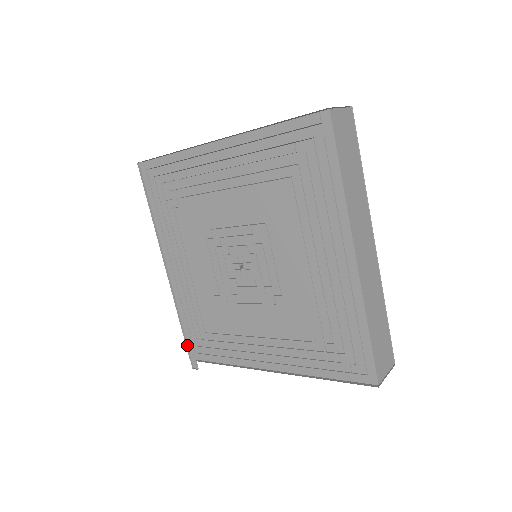
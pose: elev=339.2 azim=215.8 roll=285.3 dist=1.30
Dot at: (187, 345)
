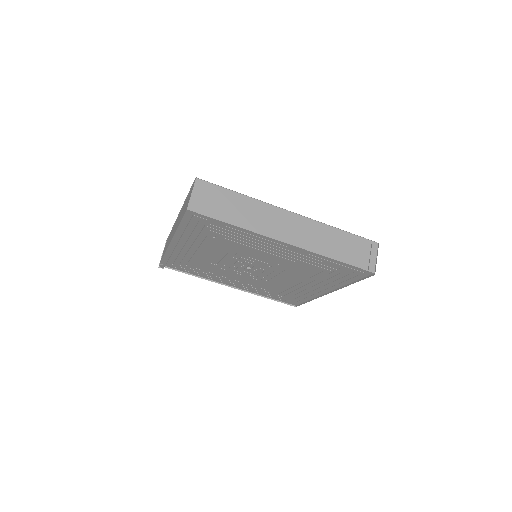
Dot at: occluded
